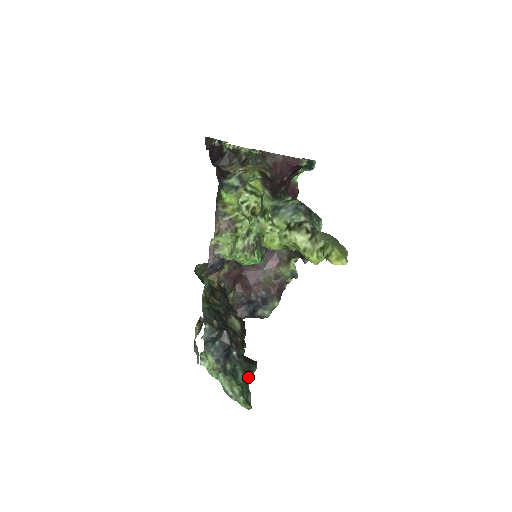
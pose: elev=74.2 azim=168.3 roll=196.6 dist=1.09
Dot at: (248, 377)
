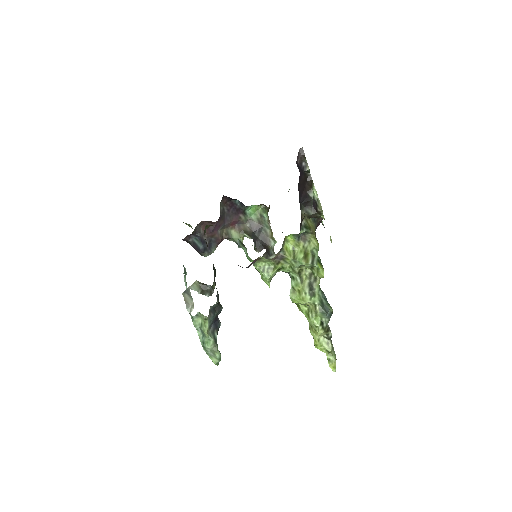
Dot at: occluded
